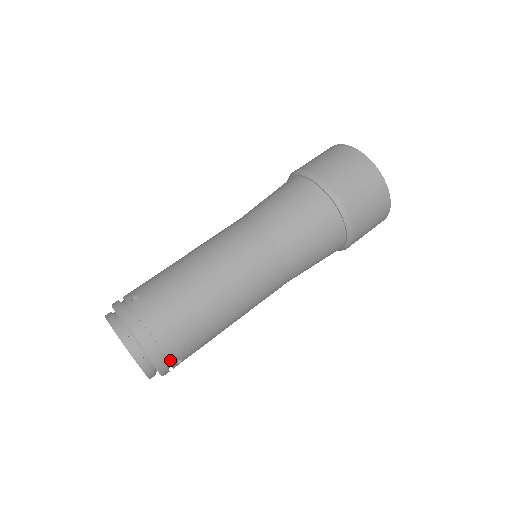
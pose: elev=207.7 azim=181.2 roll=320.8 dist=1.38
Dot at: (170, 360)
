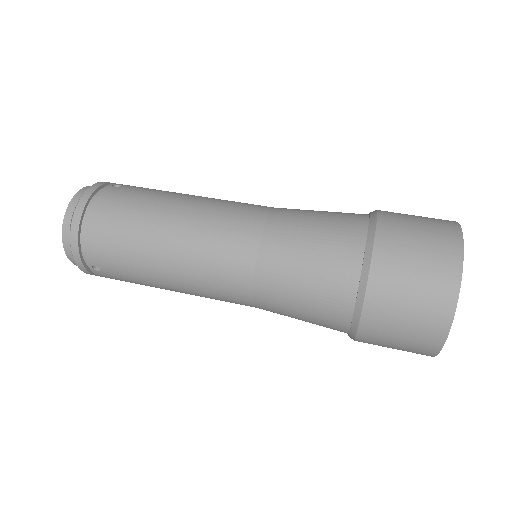
Dot at: (86, 255)
